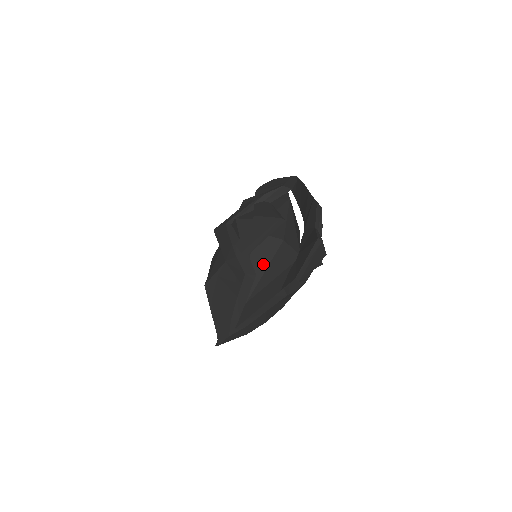
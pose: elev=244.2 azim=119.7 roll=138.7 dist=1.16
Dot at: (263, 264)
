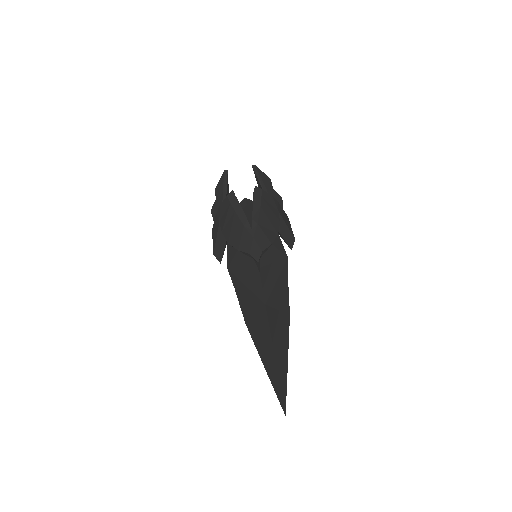
Dot at: (244, 211)
